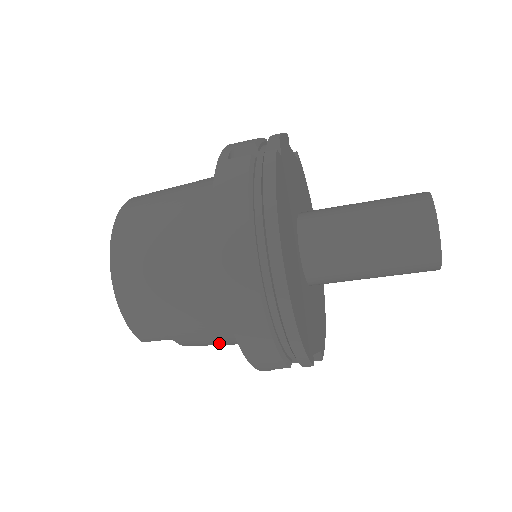
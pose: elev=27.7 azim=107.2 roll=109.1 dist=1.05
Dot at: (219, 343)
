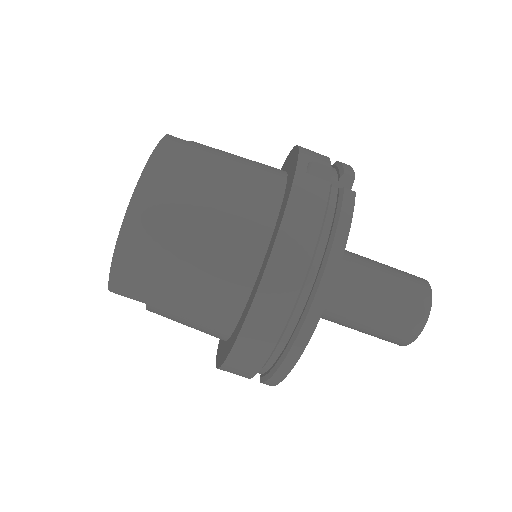
Dot at: (188, 325)
